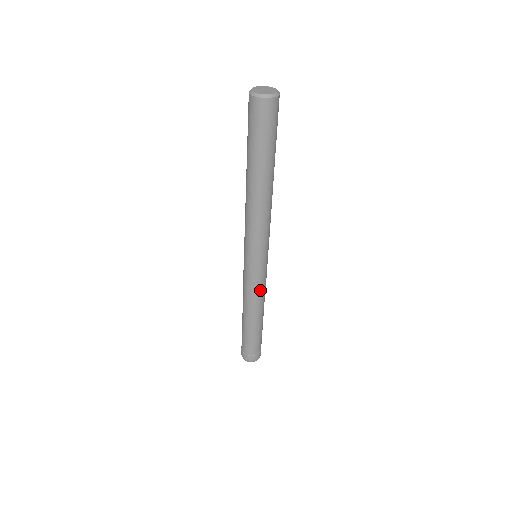
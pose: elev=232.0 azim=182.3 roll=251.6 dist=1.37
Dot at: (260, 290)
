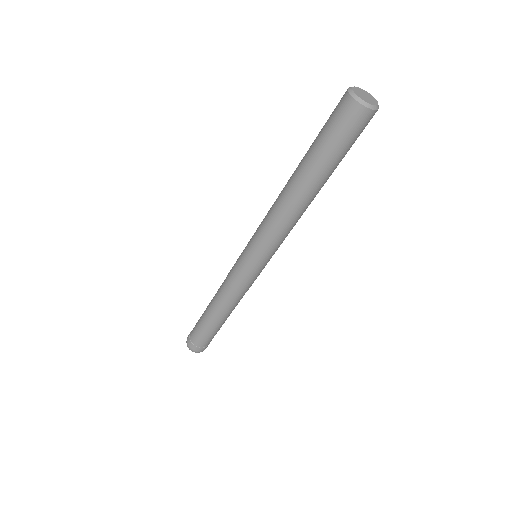
Dot at: (238, 290)
